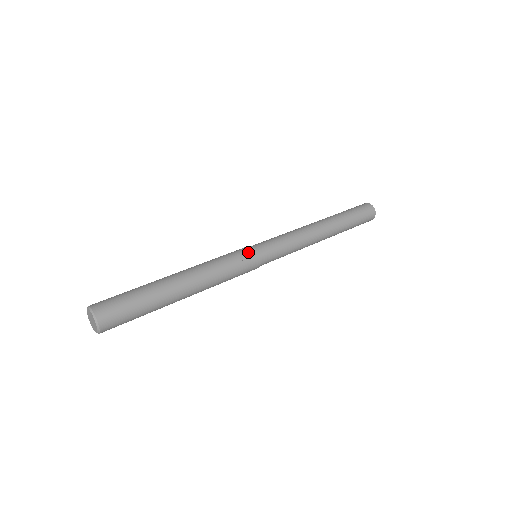
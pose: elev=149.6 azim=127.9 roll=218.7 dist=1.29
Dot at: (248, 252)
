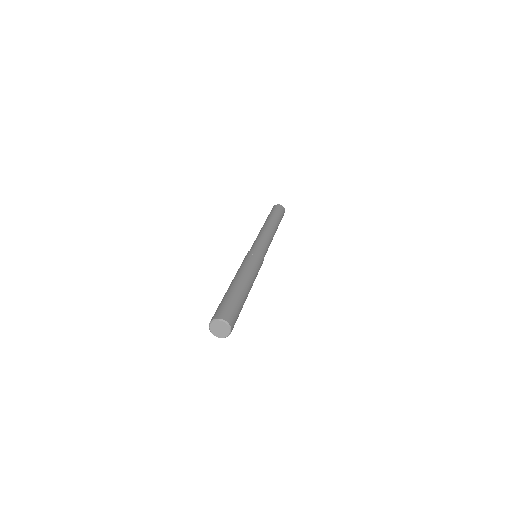
Dot at: (252, 252)
